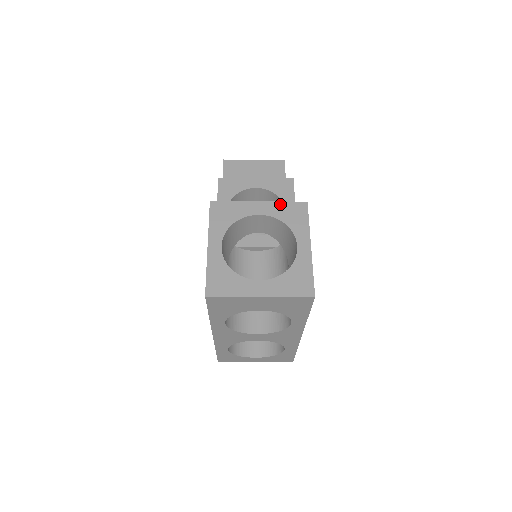
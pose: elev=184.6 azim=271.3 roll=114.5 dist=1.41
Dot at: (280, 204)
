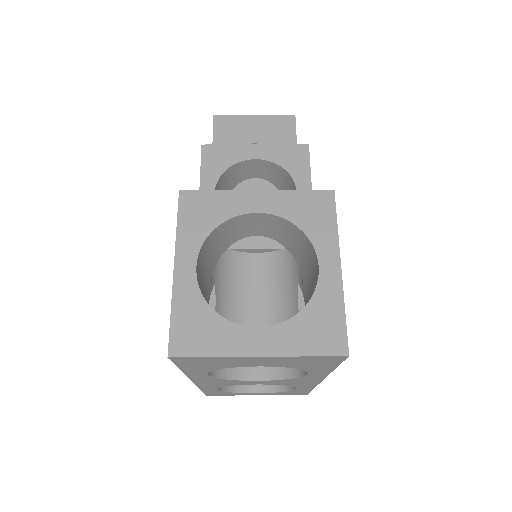
Dot at: (291, 194)
